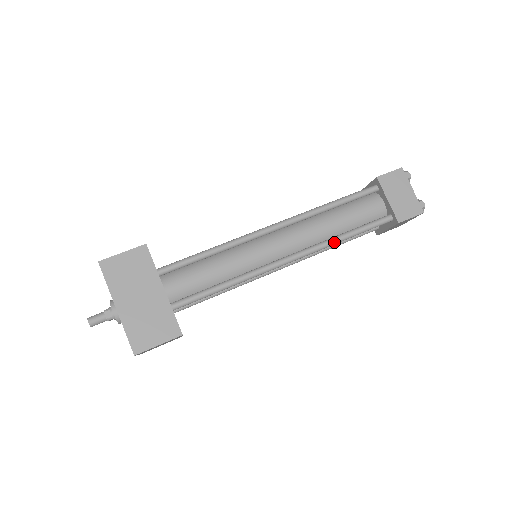
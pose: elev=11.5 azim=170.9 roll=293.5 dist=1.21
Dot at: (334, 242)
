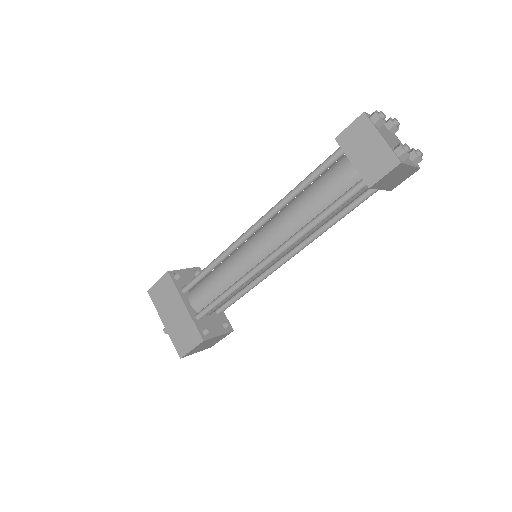
Dot at: (306, 230)
